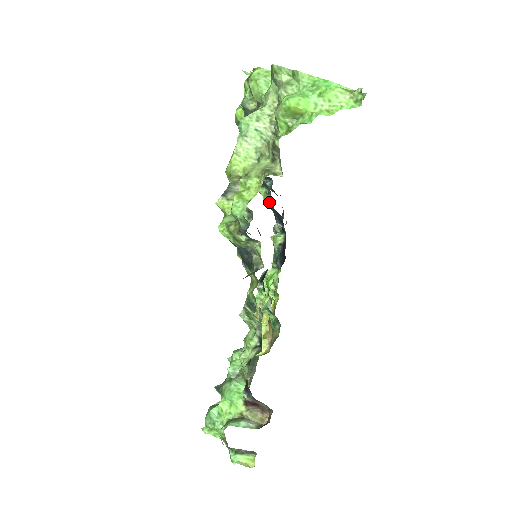
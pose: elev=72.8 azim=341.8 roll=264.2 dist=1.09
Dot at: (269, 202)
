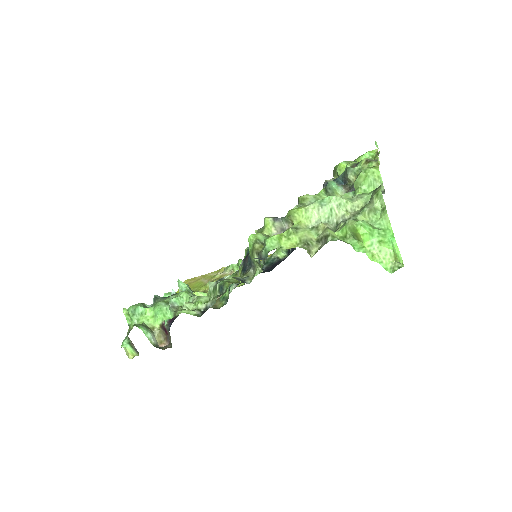
Dot at: occluded
